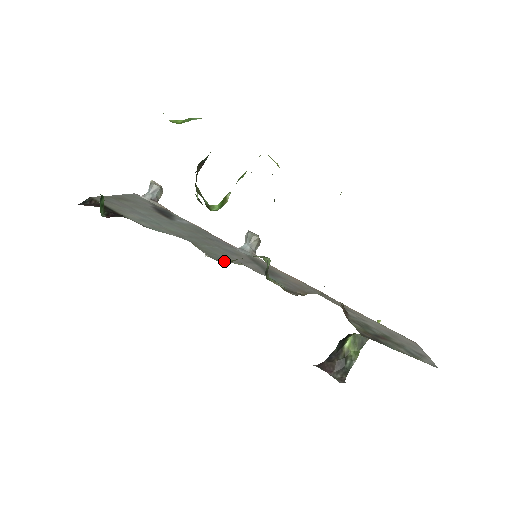
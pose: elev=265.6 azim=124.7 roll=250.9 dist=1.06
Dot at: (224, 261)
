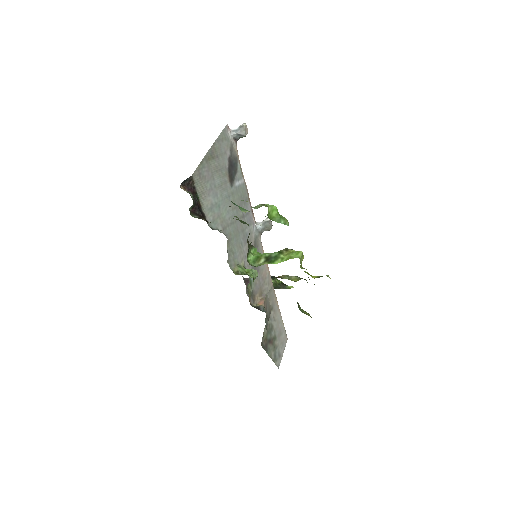
Dot at: (234, 265)
